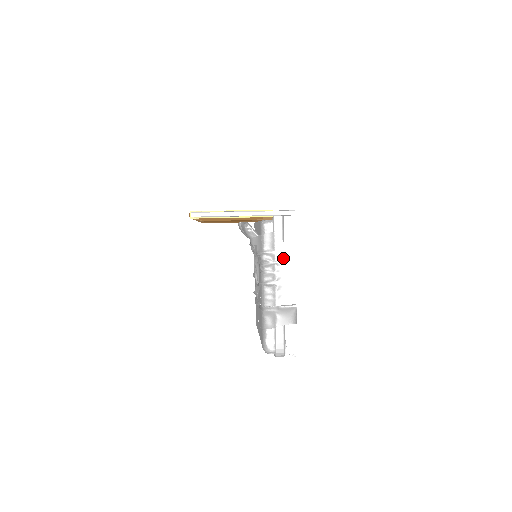
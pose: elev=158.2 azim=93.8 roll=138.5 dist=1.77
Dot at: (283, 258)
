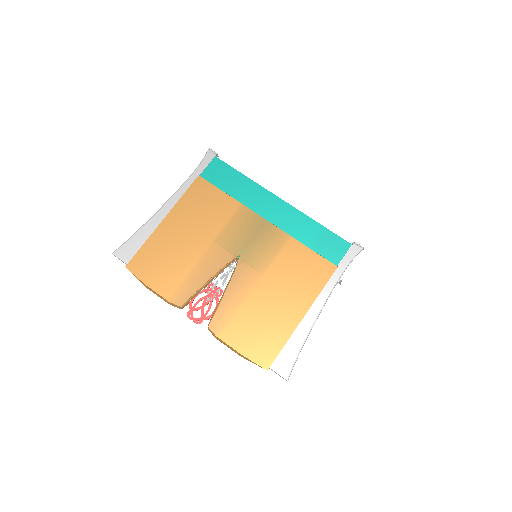
Dot at: occluded
